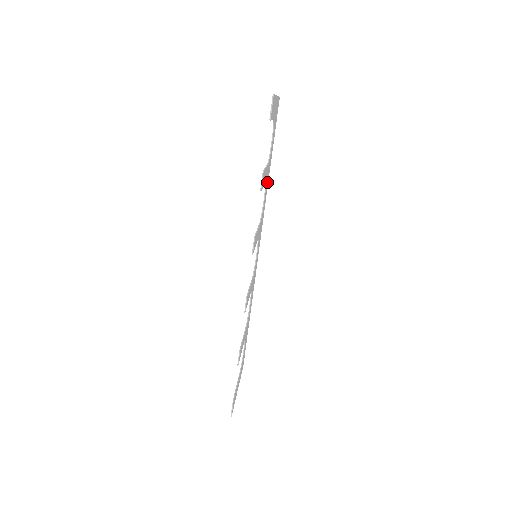
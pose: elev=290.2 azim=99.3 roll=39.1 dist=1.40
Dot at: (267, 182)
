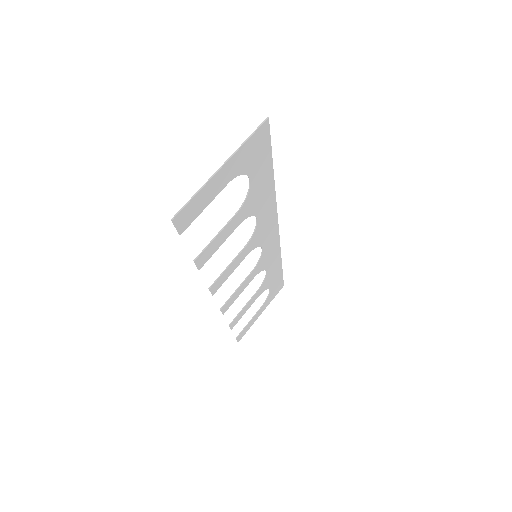
Dot at: (264, 200)
